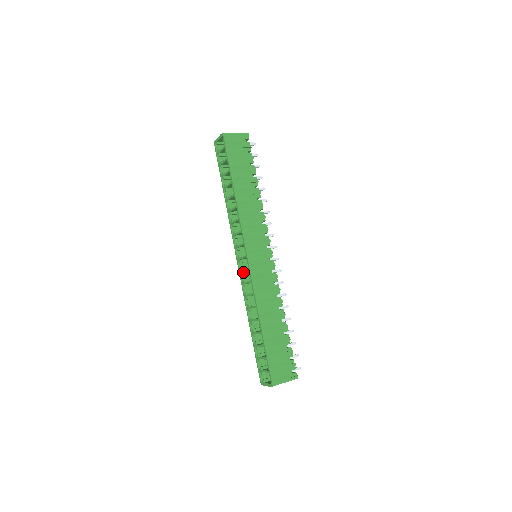
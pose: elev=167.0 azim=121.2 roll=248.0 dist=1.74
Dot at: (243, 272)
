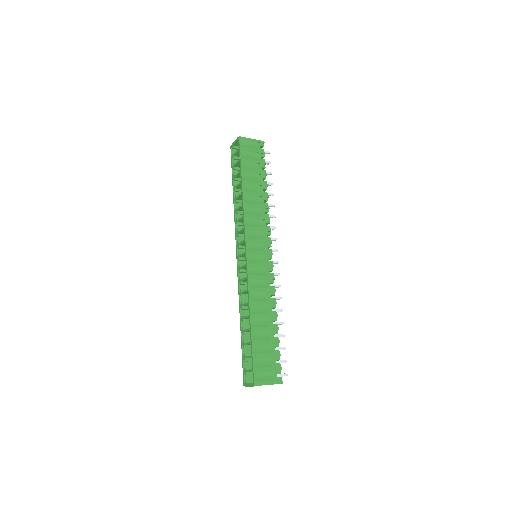
Dot at: (241, 269)
